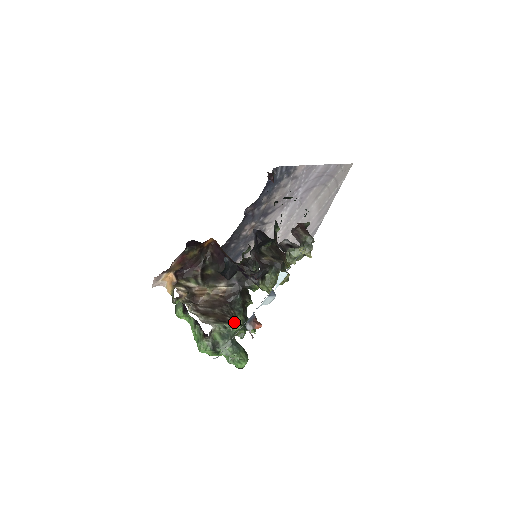
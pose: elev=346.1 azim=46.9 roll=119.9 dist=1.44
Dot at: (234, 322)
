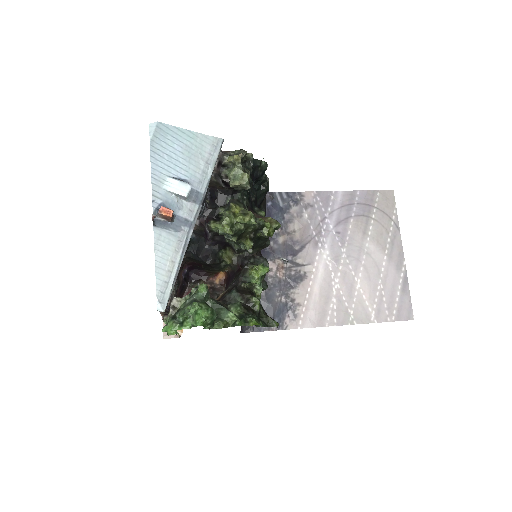
Dot at: (212, 298)
